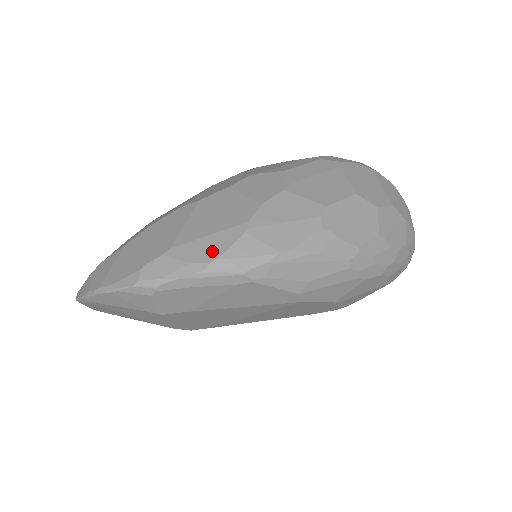
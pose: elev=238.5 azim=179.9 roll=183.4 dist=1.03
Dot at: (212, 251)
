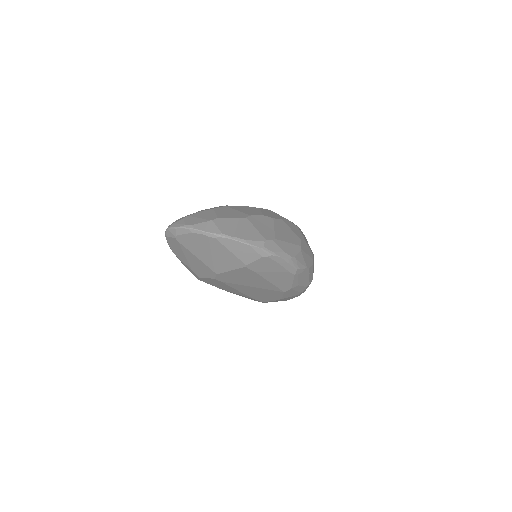
Dot at: (292, 252)
